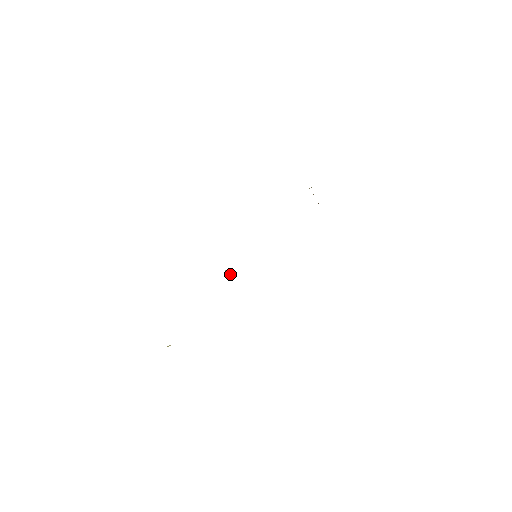
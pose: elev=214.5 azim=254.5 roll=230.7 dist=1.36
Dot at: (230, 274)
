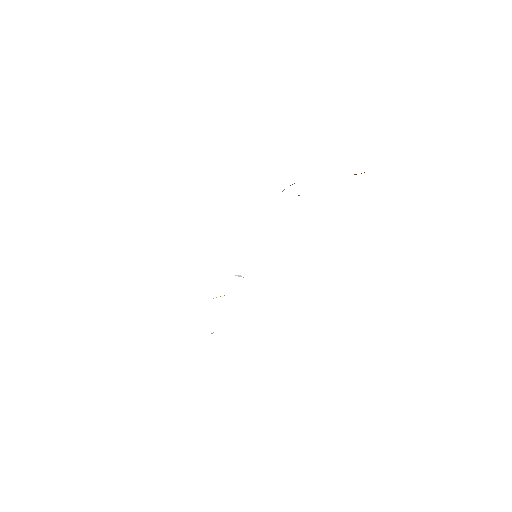
Dot at: occluded
